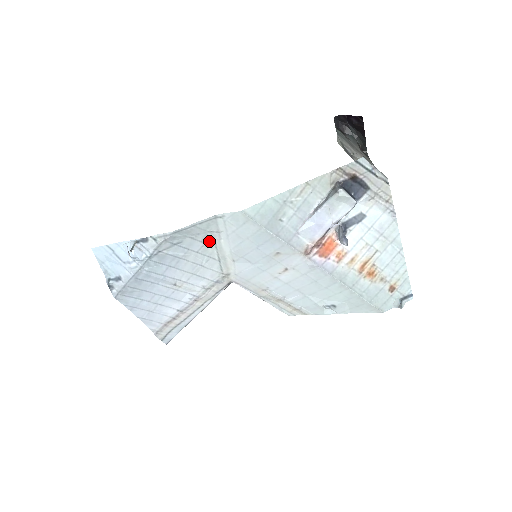
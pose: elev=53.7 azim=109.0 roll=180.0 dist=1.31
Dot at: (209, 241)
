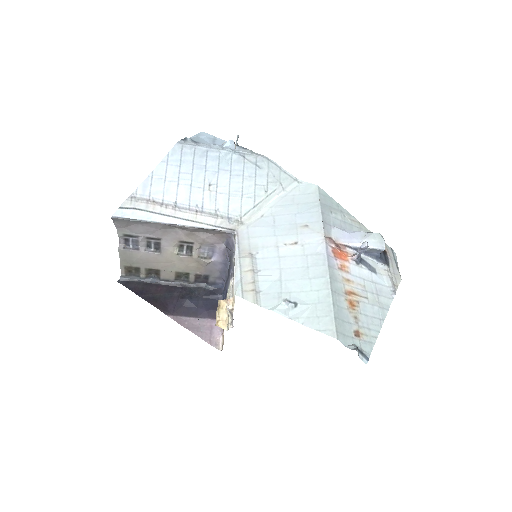
Dot at: (271, 188)
